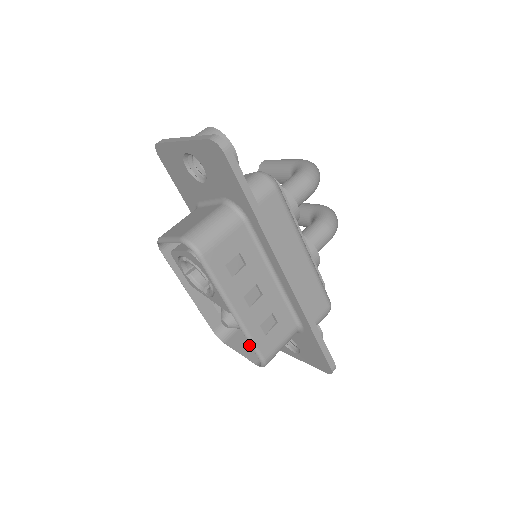
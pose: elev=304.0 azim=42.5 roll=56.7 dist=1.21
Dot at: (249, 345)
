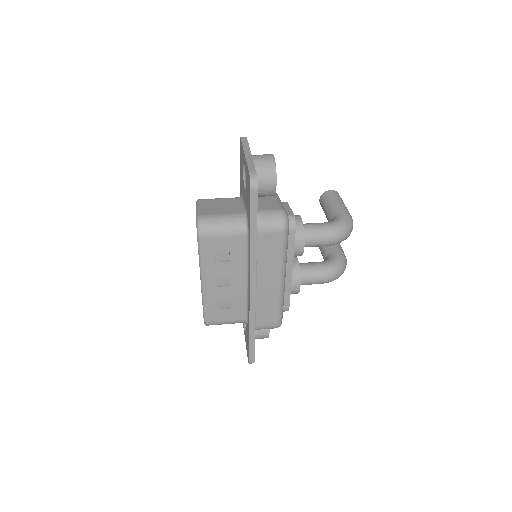
Dot at: occluded
